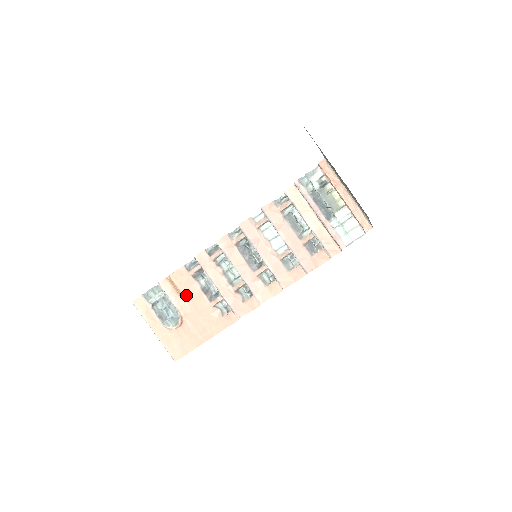
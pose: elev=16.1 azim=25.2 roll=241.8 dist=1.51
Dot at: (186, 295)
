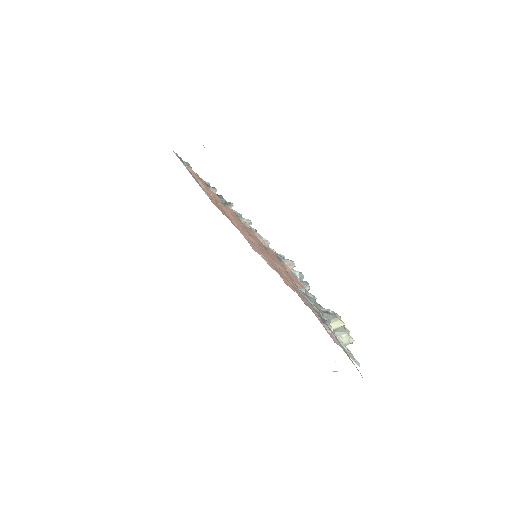
Dot at: occluded
